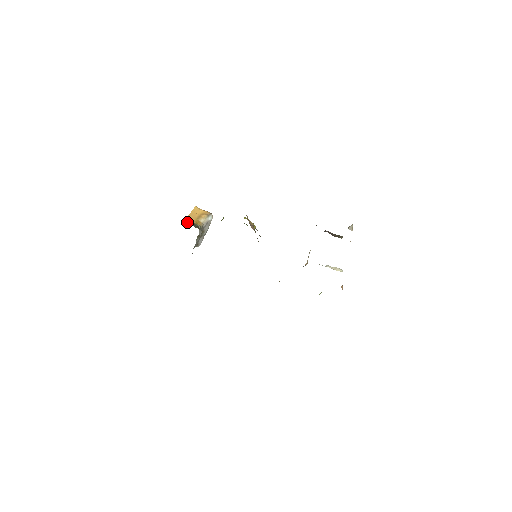
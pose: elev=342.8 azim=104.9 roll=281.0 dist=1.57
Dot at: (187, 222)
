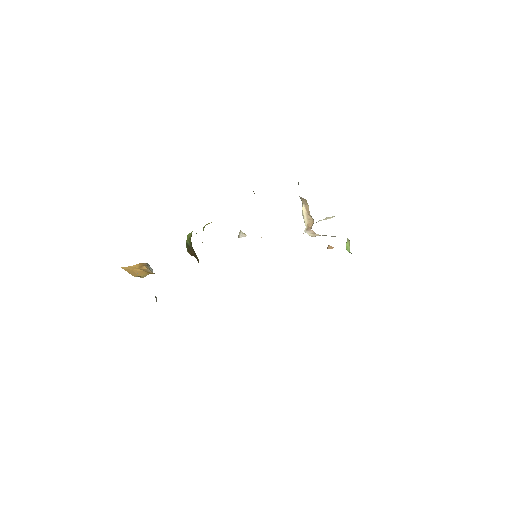
Dot at: (142, 277)
